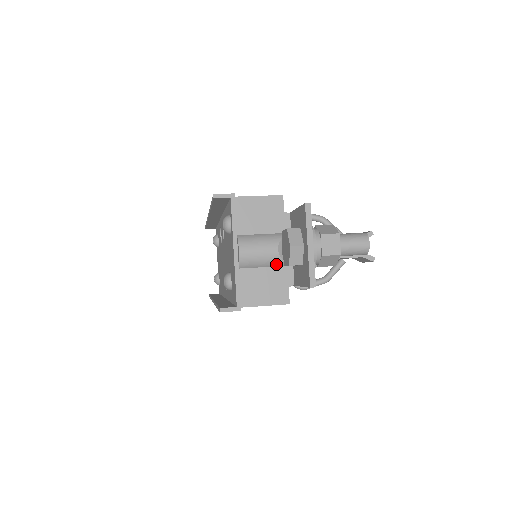
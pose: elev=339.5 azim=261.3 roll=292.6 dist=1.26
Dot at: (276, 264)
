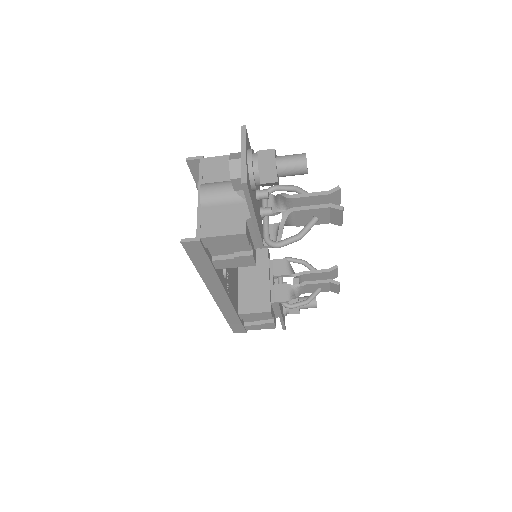
Dot at: (234, 201)
